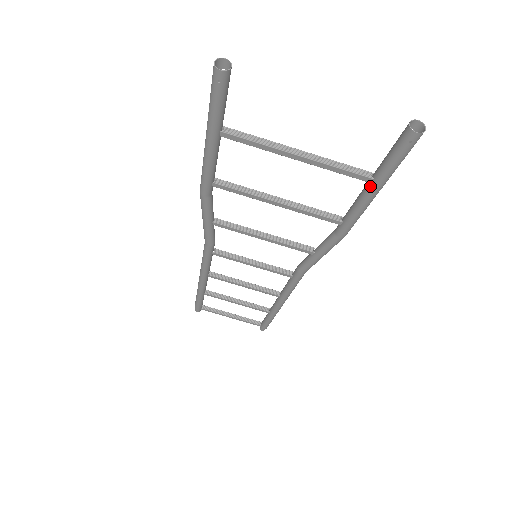
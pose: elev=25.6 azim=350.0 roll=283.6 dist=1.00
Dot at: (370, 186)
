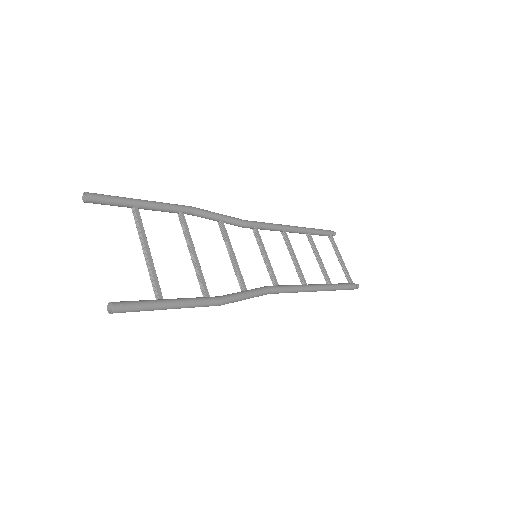
Dot at: occluded
